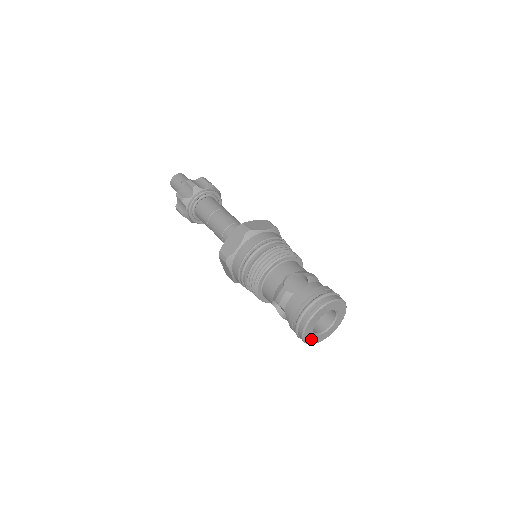
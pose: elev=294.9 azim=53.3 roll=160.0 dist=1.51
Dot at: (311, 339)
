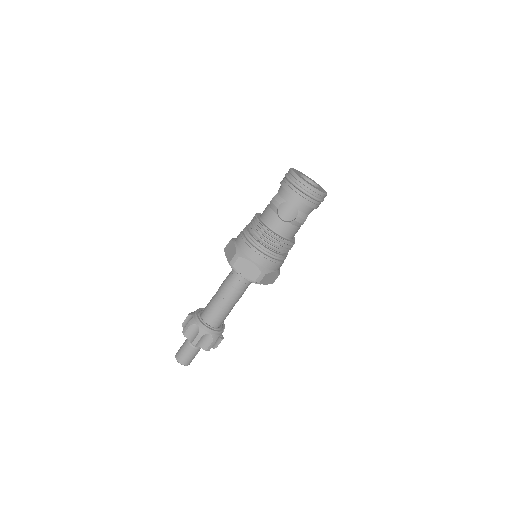
Dot at: (314, 187)
